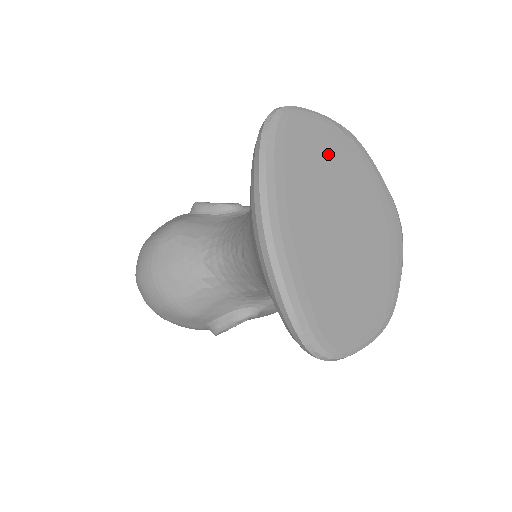
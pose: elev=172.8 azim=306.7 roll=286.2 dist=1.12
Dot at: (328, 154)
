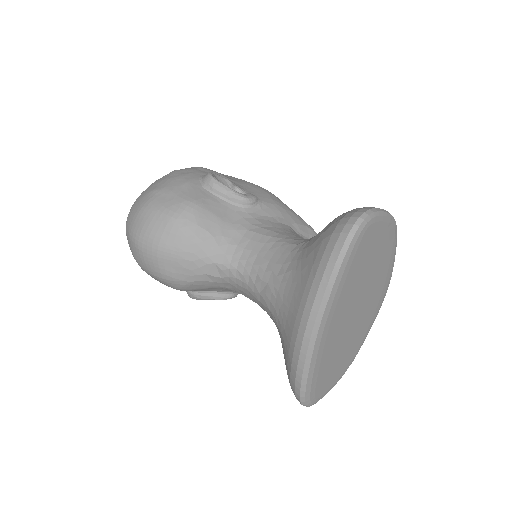
Dot at: (376, 251)
